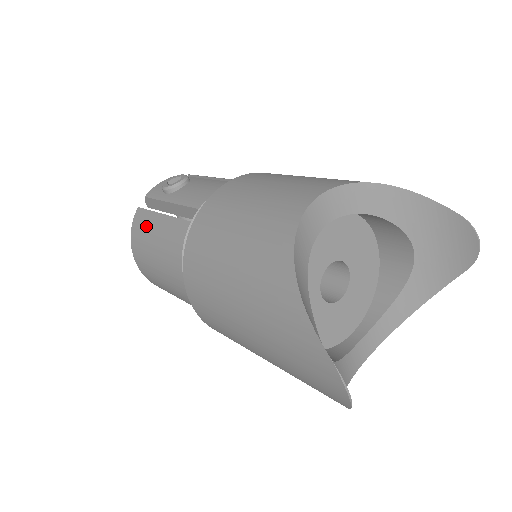
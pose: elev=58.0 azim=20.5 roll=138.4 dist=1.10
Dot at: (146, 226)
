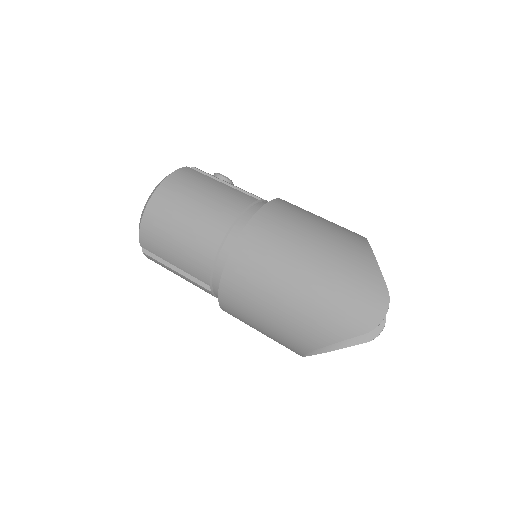
Dot at: (200, 178)
